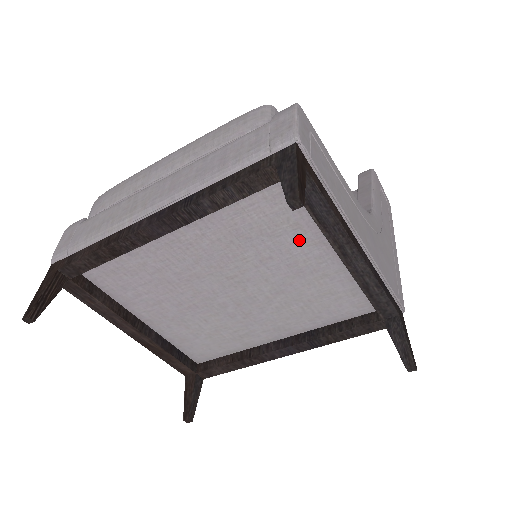
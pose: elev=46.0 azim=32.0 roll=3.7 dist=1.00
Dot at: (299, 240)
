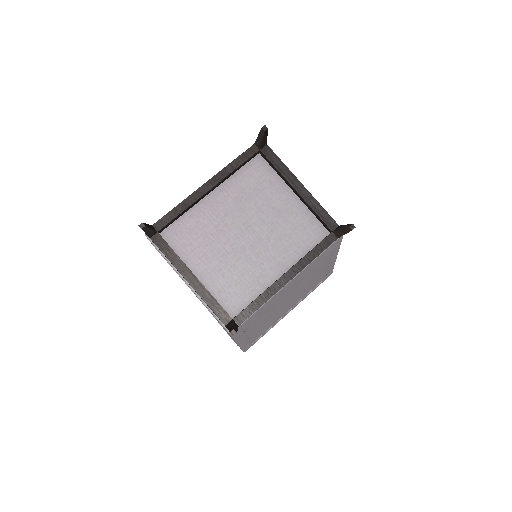
Dot at: (274, 190)
